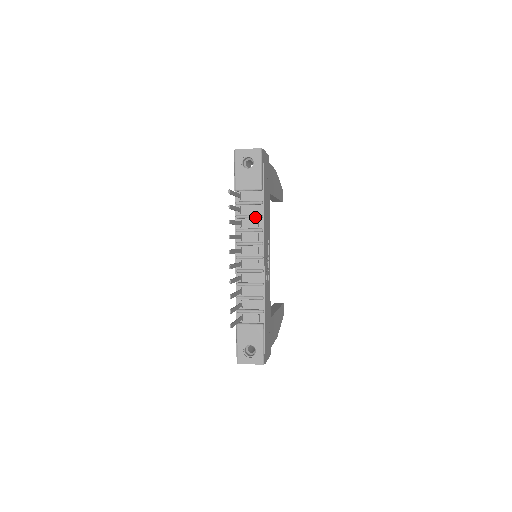
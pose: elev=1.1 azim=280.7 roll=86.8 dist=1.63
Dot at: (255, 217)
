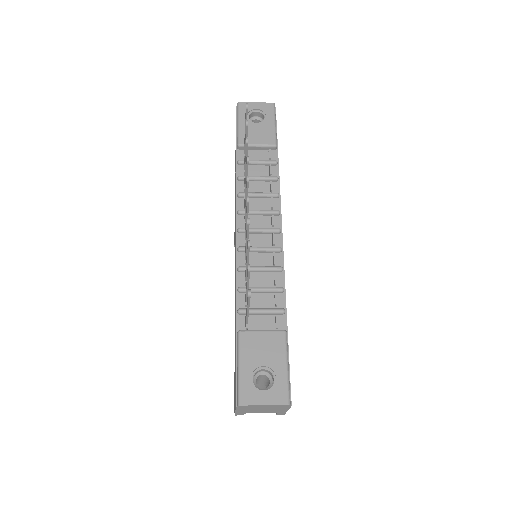
Dot at: (267, 178)
